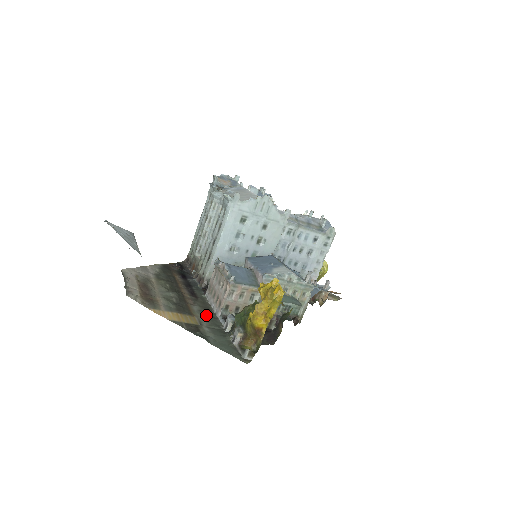
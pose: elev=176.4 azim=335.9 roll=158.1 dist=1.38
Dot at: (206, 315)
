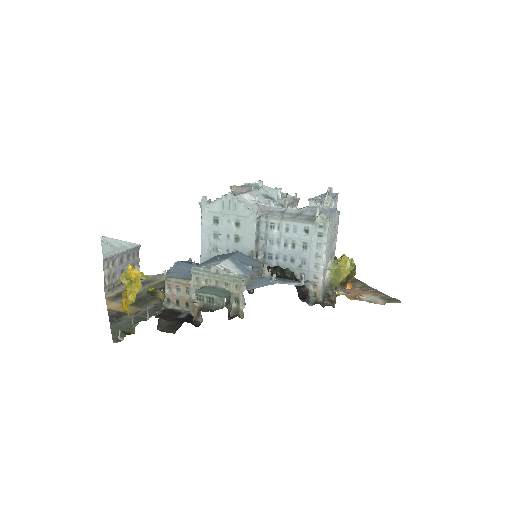
Dot at: (154, 308)
